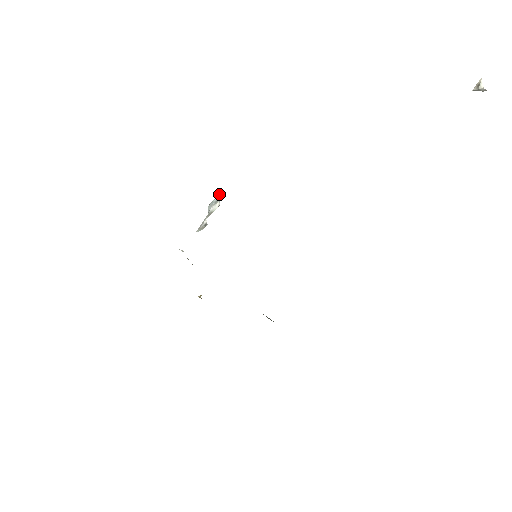
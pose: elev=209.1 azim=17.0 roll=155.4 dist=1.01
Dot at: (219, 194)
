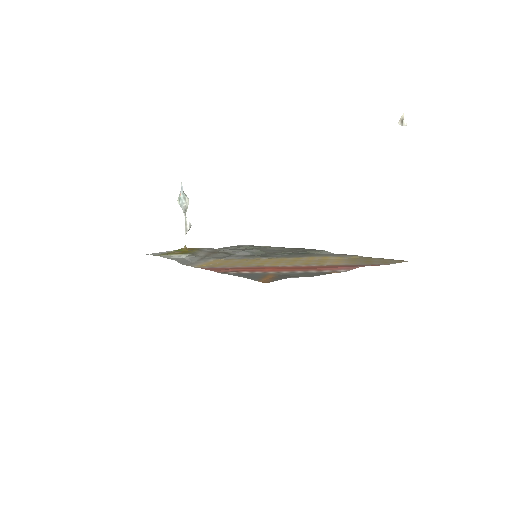
Dot at: (181, 187)
